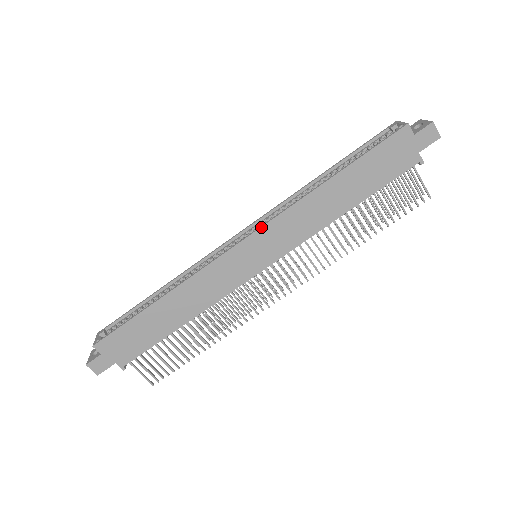
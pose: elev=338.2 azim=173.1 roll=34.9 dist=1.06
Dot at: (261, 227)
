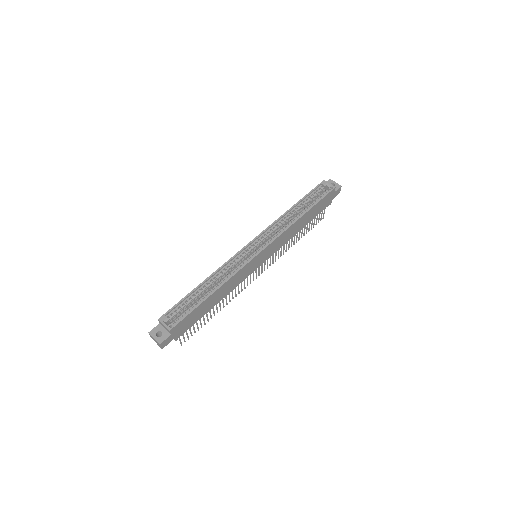
Dot at: (272, 242)
